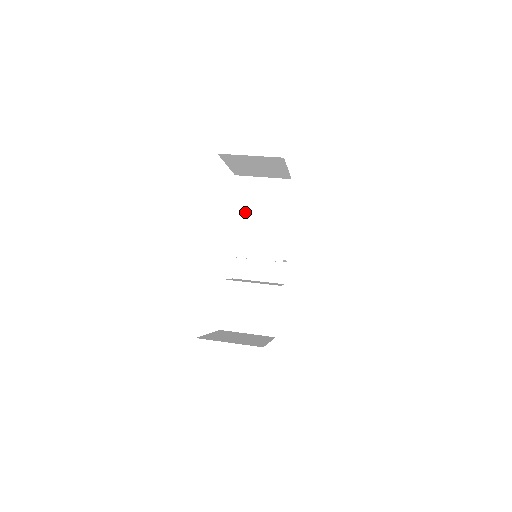
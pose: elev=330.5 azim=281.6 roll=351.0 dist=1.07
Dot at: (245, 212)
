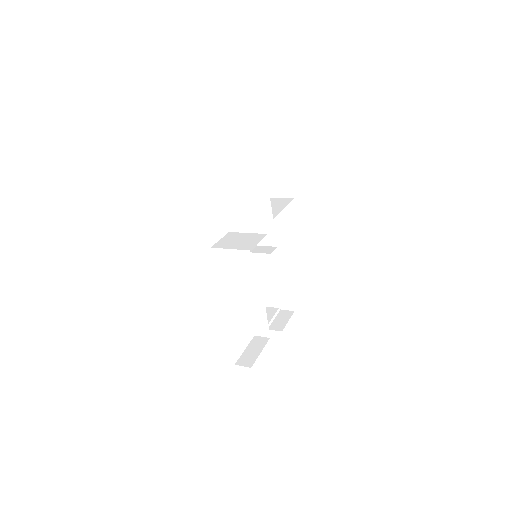
Dot at: occluded
